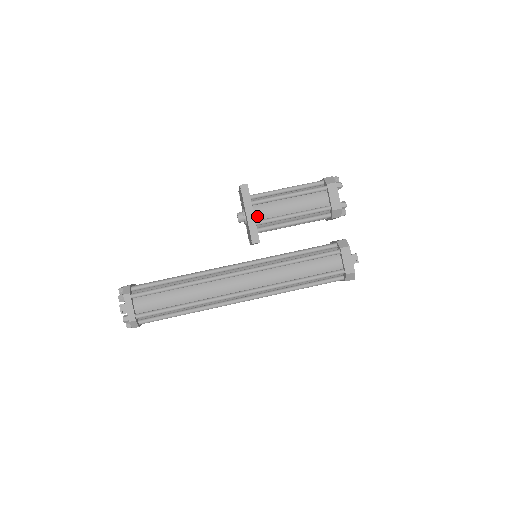
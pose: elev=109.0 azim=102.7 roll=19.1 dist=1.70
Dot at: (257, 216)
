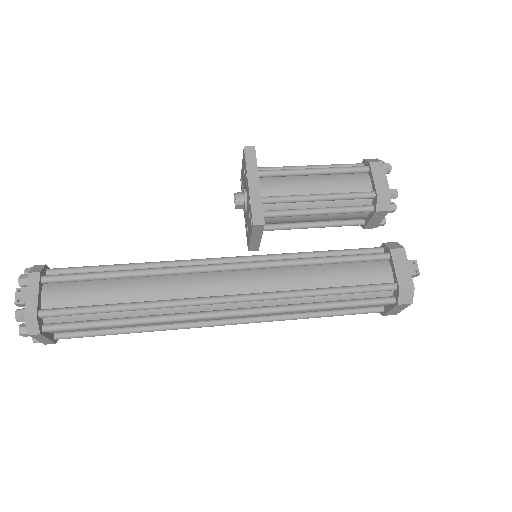
Dot at: (264, 191)
